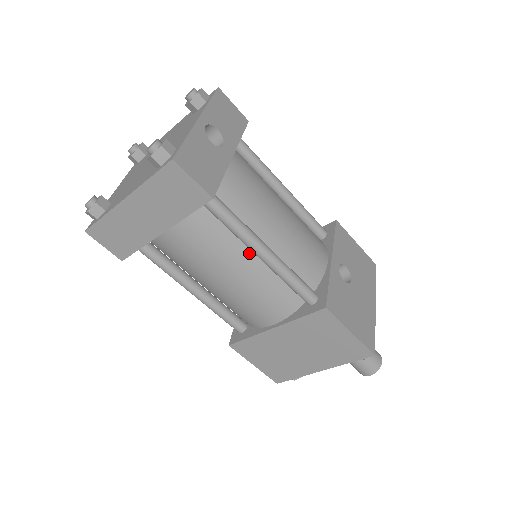
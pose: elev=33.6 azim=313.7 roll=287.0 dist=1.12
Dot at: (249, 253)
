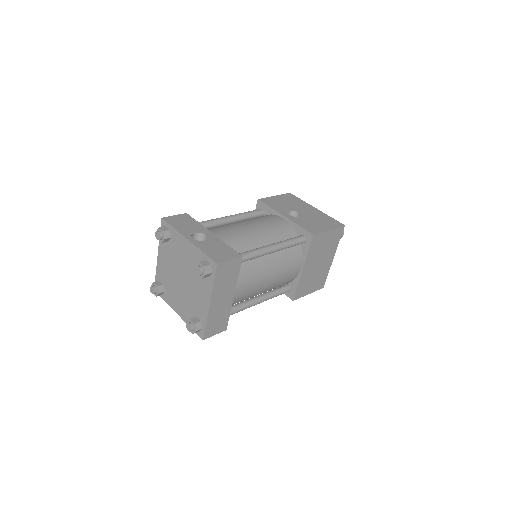
Dot at: (266, 257)
